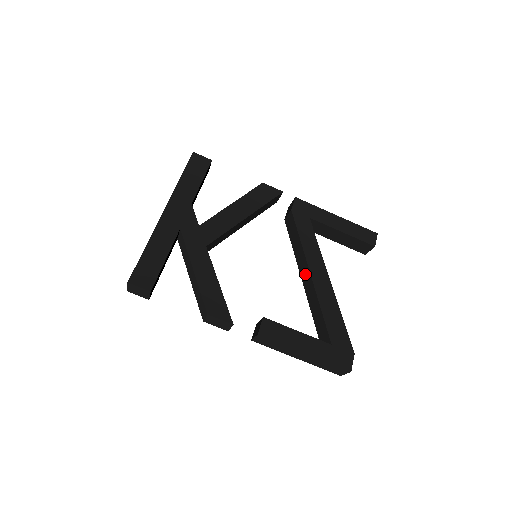
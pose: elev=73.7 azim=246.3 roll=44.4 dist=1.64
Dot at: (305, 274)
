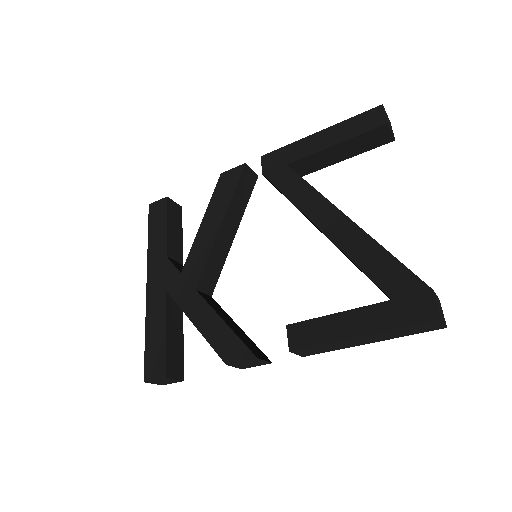
Dot at: occluded
